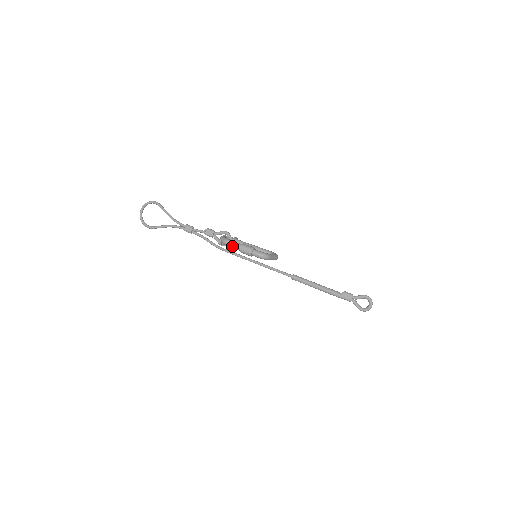
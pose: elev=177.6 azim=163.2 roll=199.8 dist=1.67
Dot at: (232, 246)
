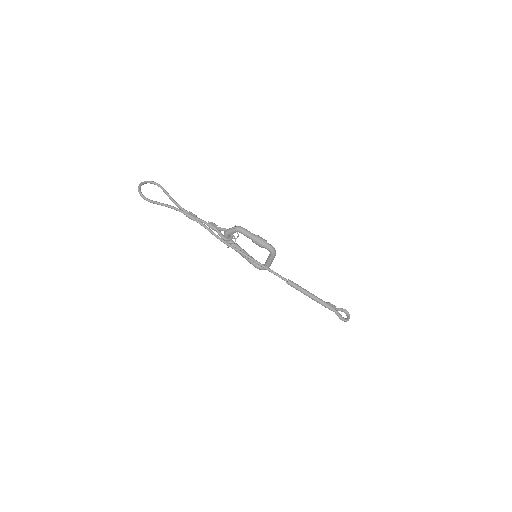
Dot at: (248, 233)
